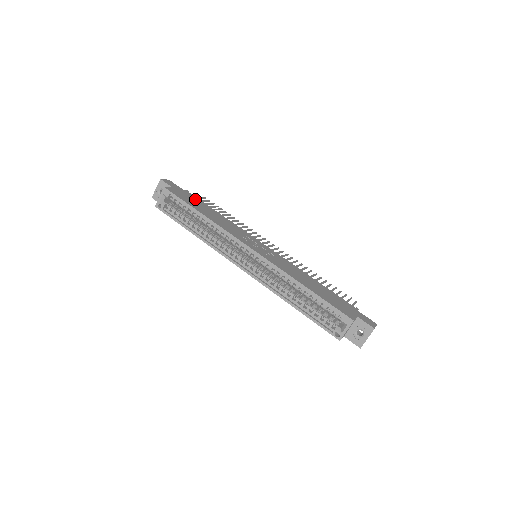
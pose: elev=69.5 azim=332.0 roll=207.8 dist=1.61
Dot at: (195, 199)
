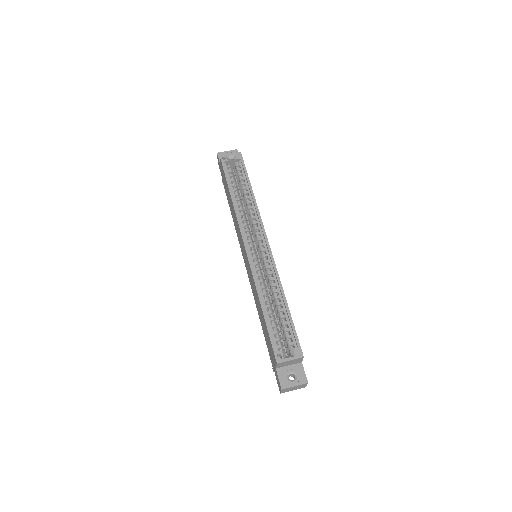
Dot at: occluded
